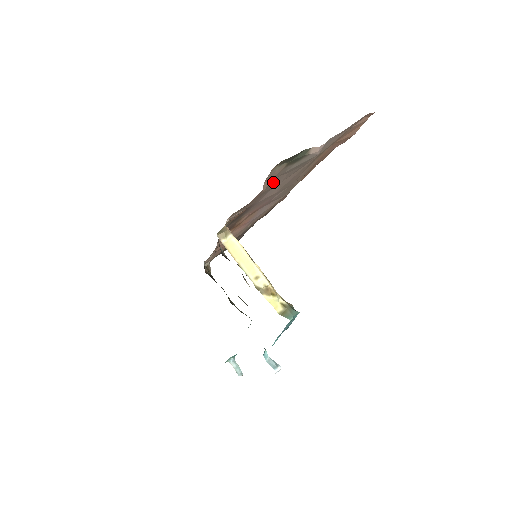
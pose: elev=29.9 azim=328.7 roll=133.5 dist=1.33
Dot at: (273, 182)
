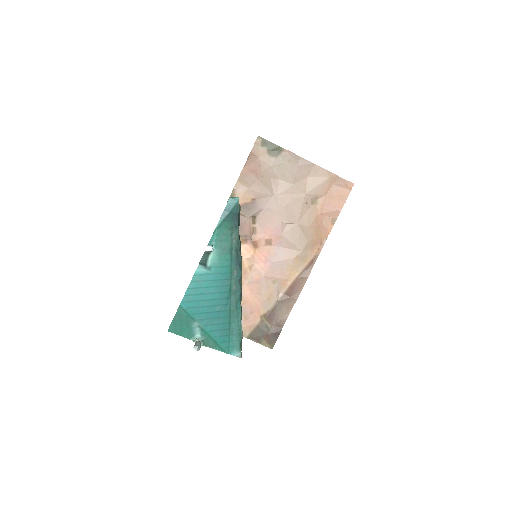
Dot at: (269, 183)
